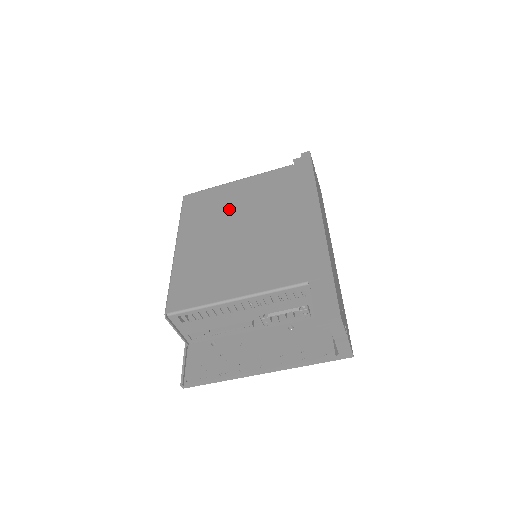
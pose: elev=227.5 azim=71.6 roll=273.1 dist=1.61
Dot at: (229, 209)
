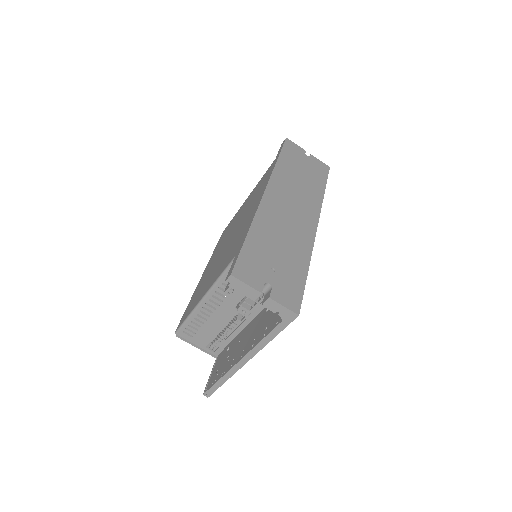
Dot at: (233, 225)
